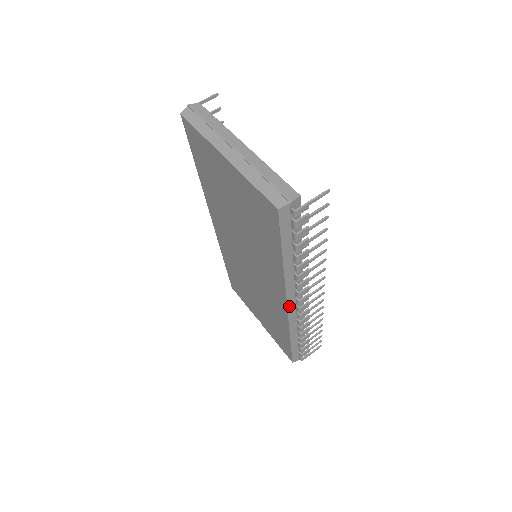
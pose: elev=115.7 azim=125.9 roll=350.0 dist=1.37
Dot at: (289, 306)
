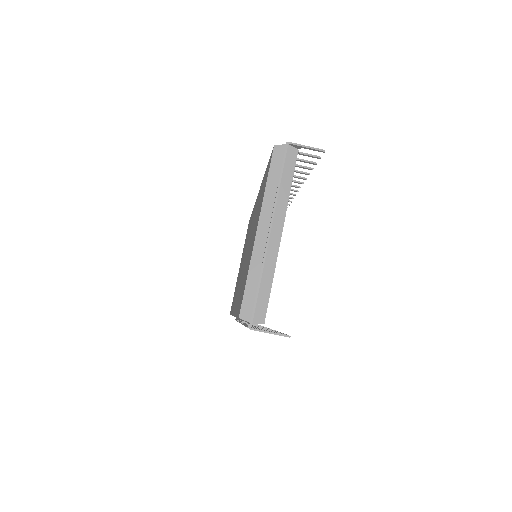
Dot at: occluded
